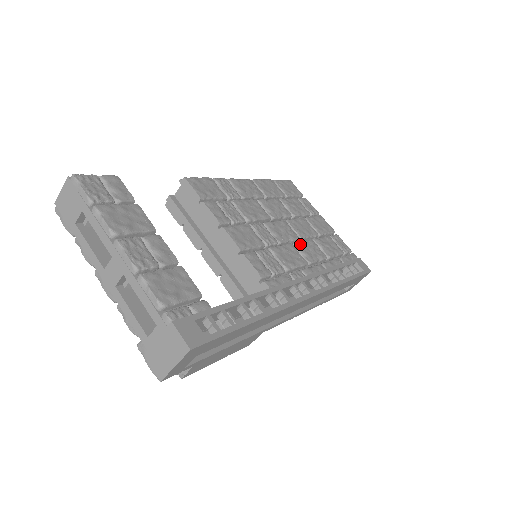
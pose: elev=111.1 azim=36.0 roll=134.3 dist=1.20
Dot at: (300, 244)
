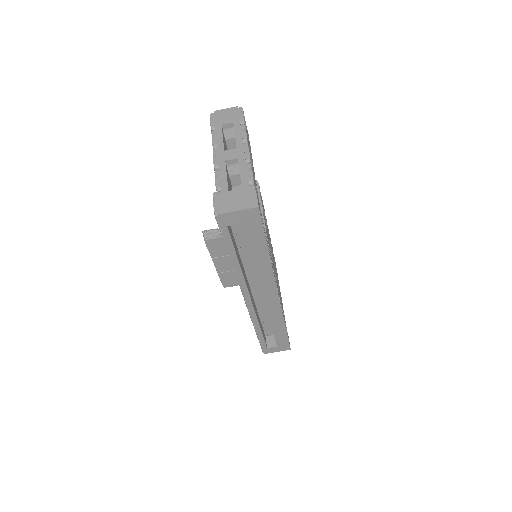
Dot at: occluded
